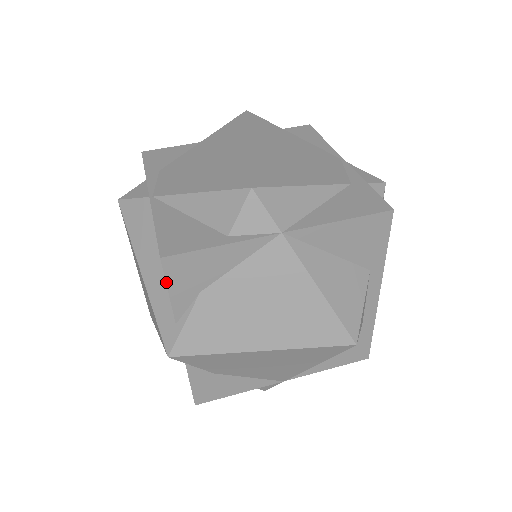
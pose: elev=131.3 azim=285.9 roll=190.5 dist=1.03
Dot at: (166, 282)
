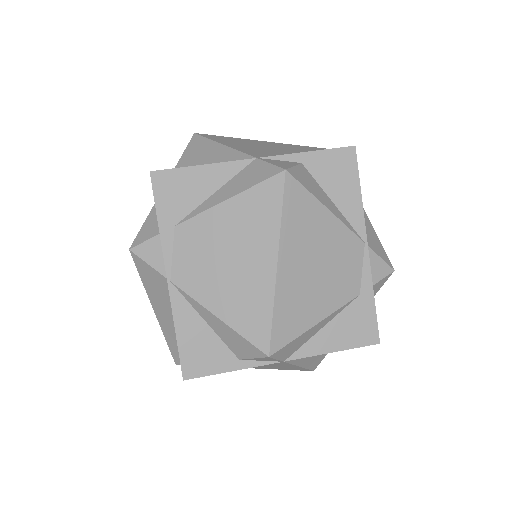
Dot at: occluded
